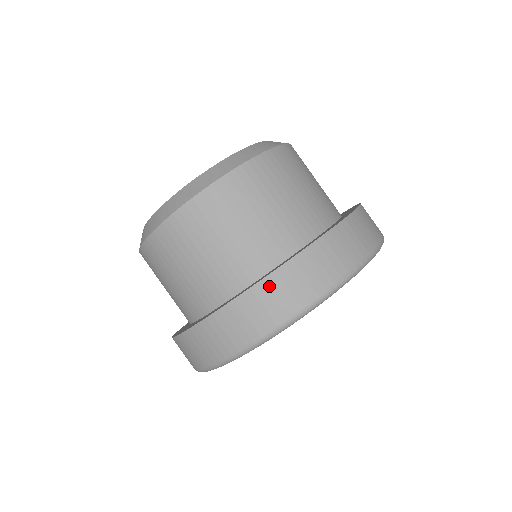
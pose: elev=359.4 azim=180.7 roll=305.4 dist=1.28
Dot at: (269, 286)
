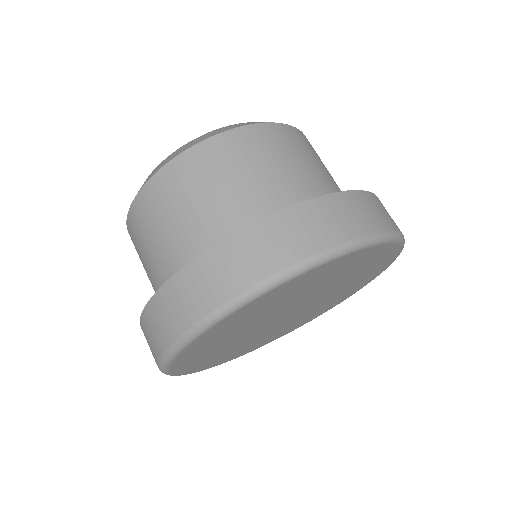
Dot at: (144, 325)
